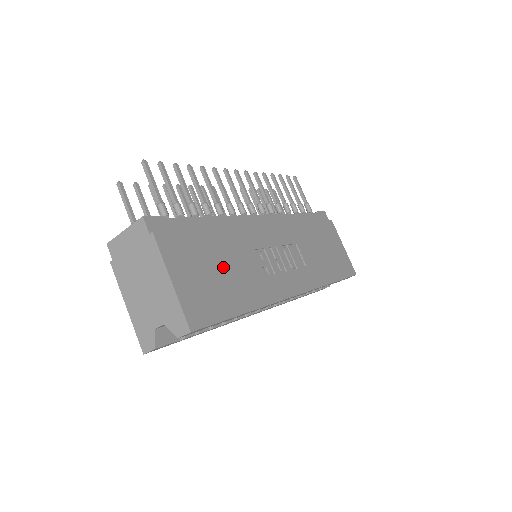
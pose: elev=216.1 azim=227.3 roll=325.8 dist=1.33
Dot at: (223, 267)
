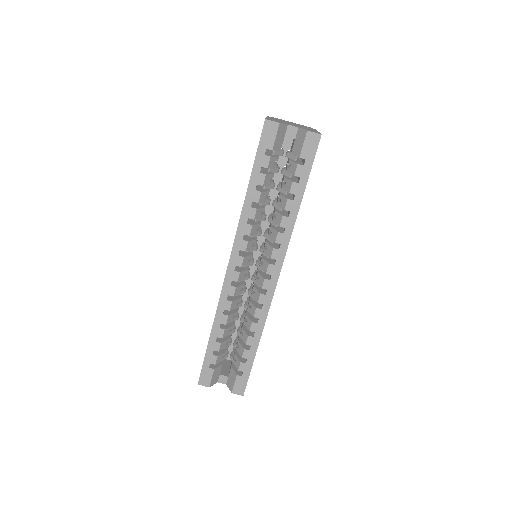
Dot at: occluded
